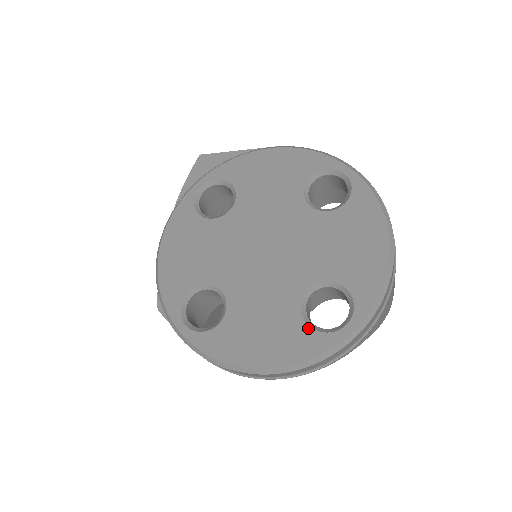
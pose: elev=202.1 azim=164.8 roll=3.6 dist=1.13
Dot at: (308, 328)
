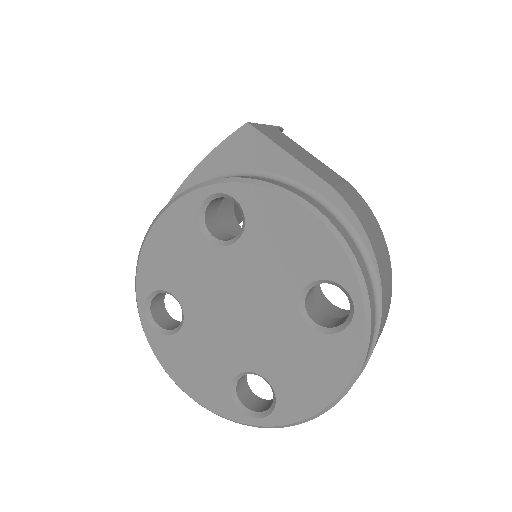
Dot at: (229, 396)
